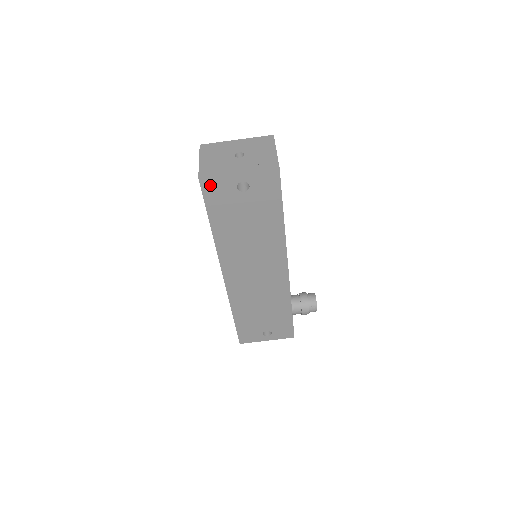
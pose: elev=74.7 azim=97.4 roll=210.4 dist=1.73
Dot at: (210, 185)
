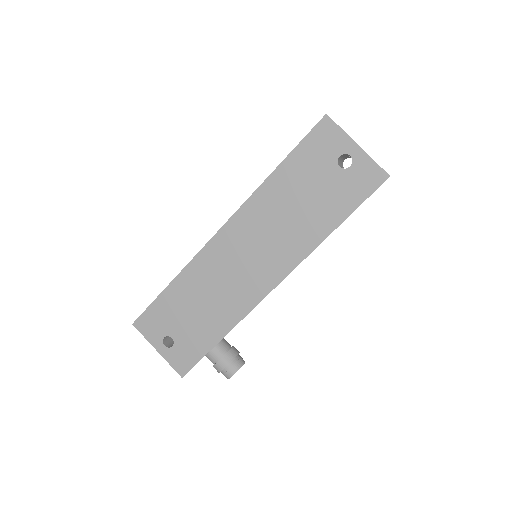
Dot at: (325, 130)
